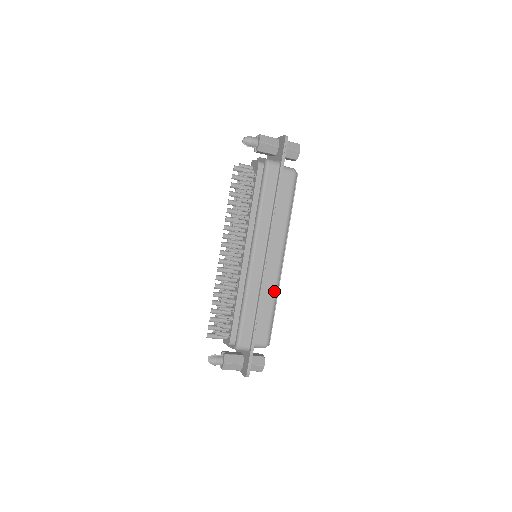
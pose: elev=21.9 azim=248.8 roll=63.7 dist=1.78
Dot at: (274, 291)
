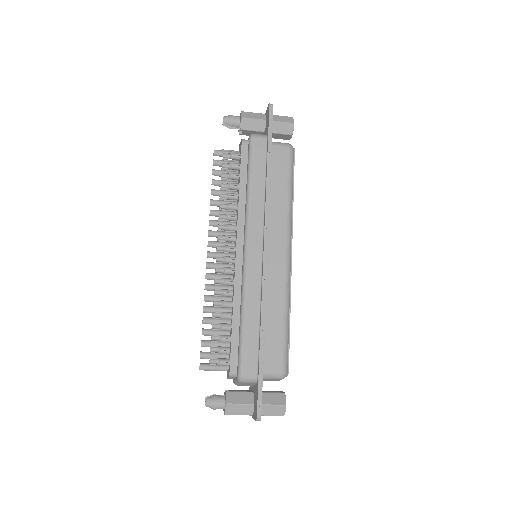
Dot at: (284, 296)
